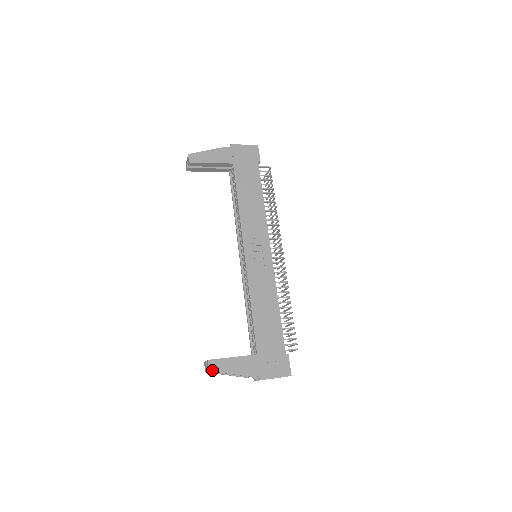
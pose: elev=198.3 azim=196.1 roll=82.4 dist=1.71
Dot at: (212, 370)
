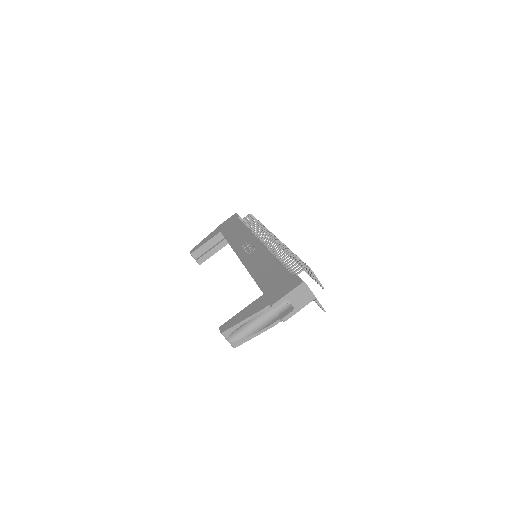
Dot at: (223, 331)
